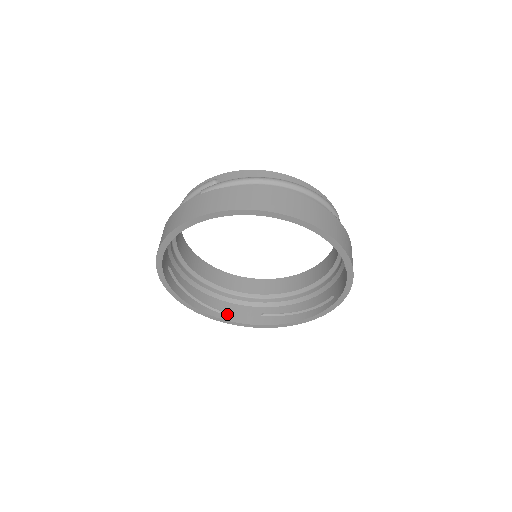
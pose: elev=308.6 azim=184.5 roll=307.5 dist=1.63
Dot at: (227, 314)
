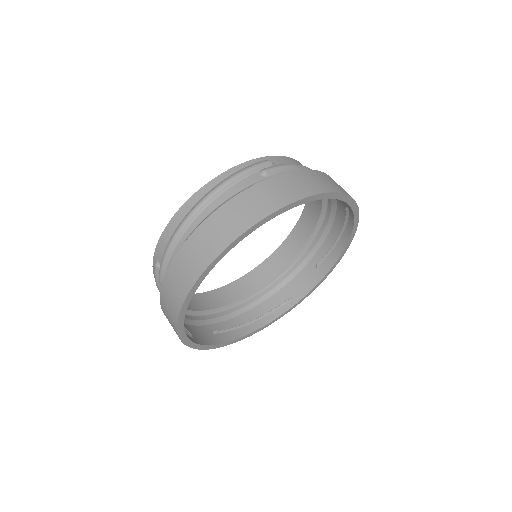
Dot at: (293, 297)
